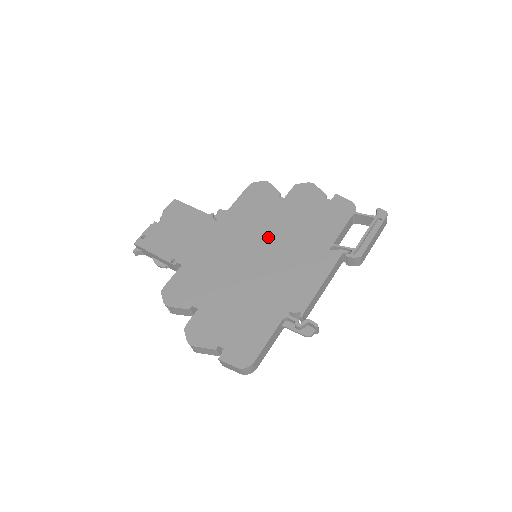
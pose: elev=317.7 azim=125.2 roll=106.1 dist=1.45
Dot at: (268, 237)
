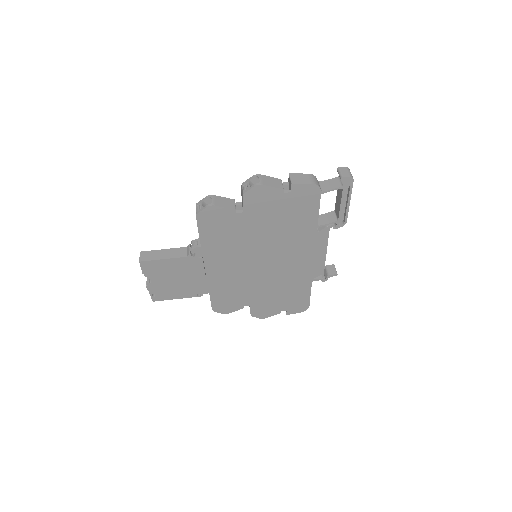
Dot at: (258, 248)
